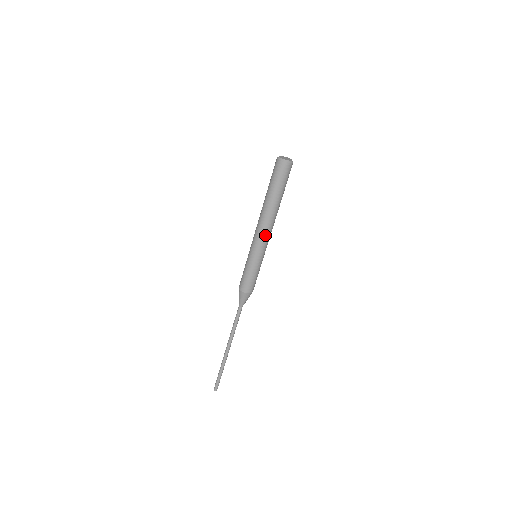
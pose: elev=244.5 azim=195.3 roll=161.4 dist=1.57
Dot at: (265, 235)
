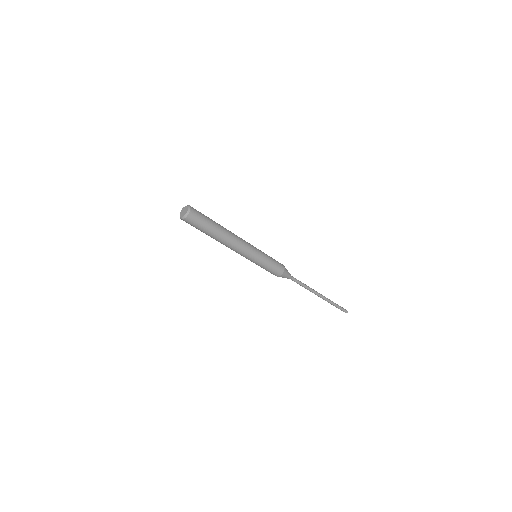
Dot at: (241, 249)
